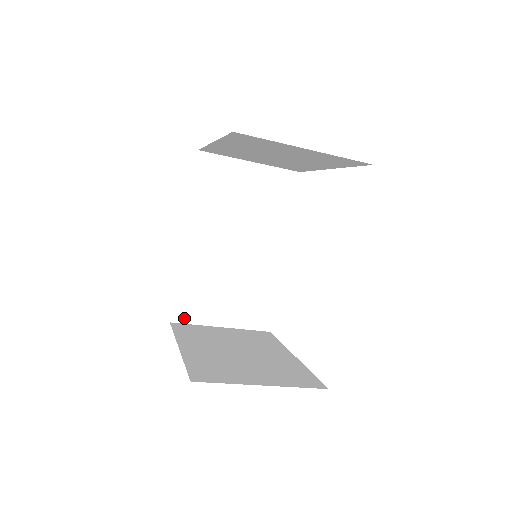
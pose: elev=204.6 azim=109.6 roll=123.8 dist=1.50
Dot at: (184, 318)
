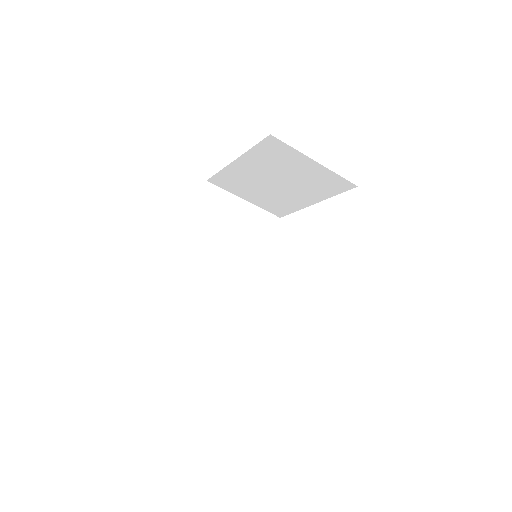
Dot at: (172, 320)
